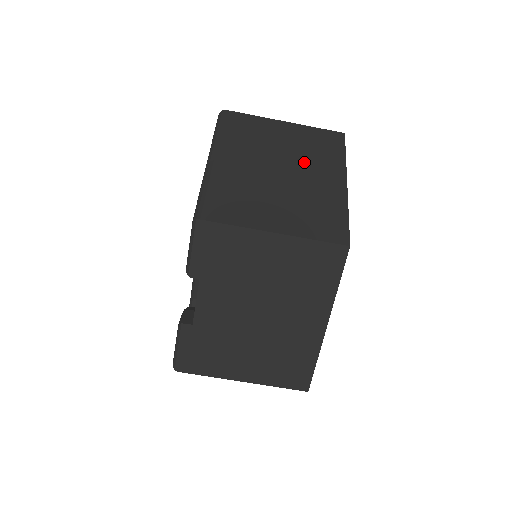
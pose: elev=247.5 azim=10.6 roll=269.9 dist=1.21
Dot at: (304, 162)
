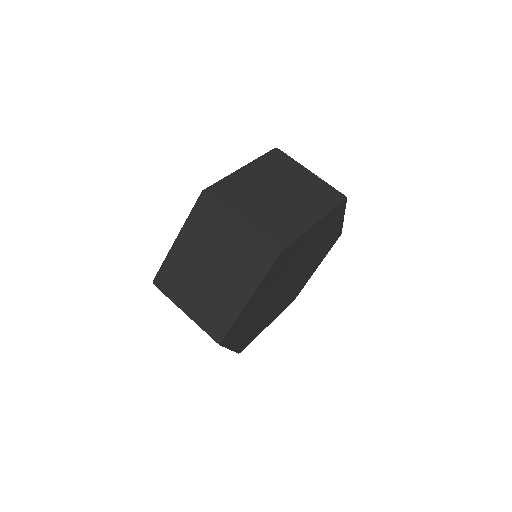
Dot at: (231, 269)
